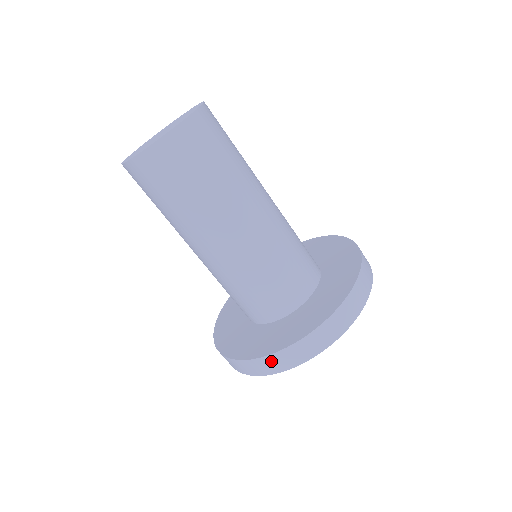
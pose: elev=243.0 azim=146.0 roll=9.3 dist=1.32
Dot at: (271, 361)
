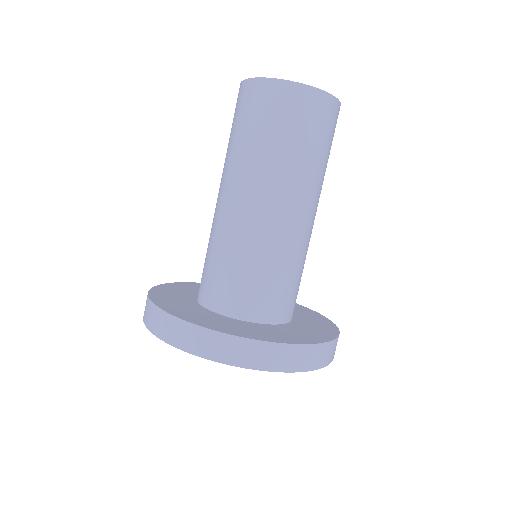
Dot at: (275, 352)
